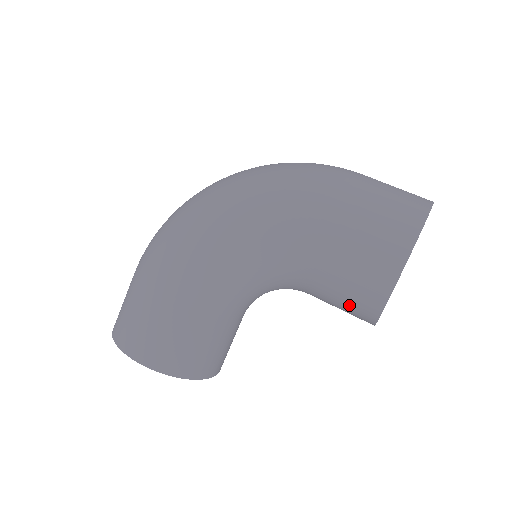
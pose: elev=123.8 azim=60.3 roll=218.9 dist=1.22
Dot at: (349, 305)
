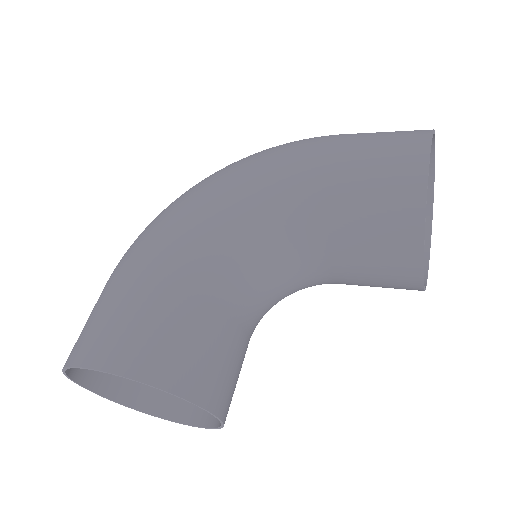
Dot at: (382, 232)
